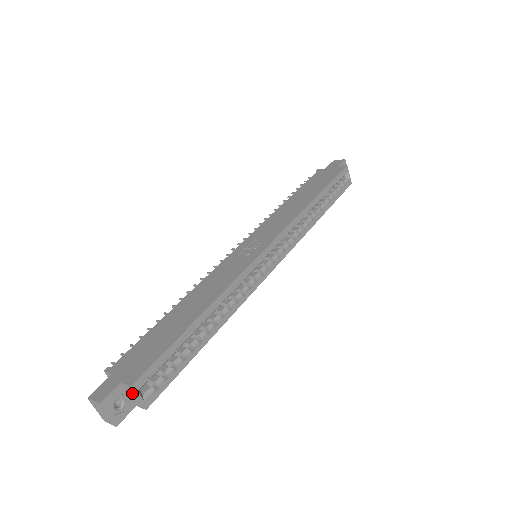
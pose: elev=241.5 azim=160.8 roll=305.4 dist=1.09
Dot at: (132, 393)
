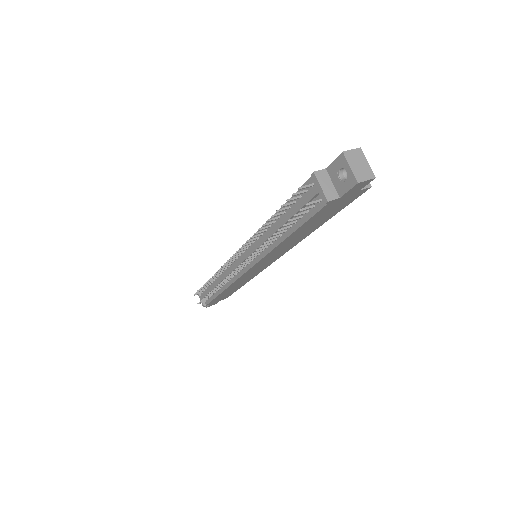
Dot at: occluded
